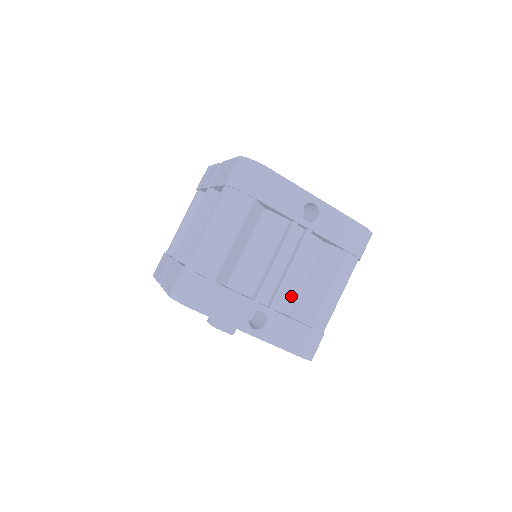
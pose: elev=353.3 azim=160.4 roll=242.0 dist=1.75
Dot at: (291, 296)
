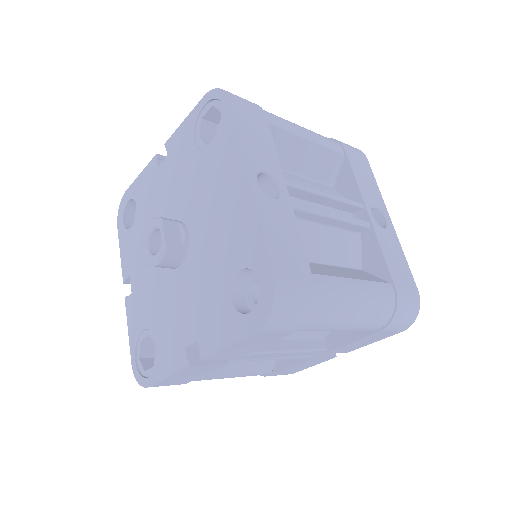
Dot at: occluded
